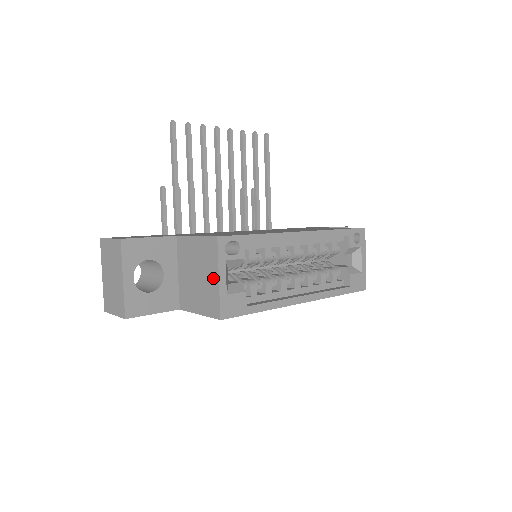
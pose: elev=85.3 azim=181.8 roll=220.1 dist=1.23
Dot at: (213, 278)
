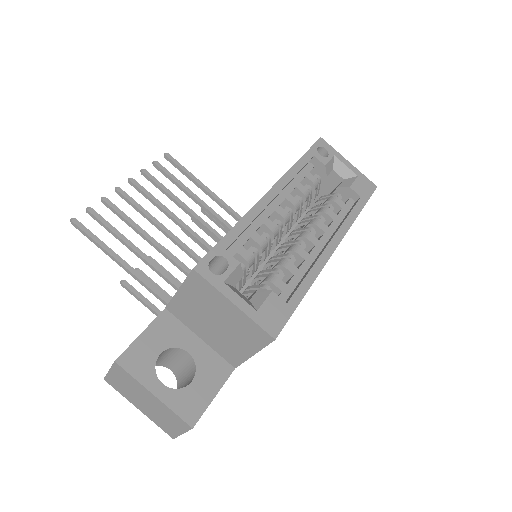
Dot at: (229, 309)
